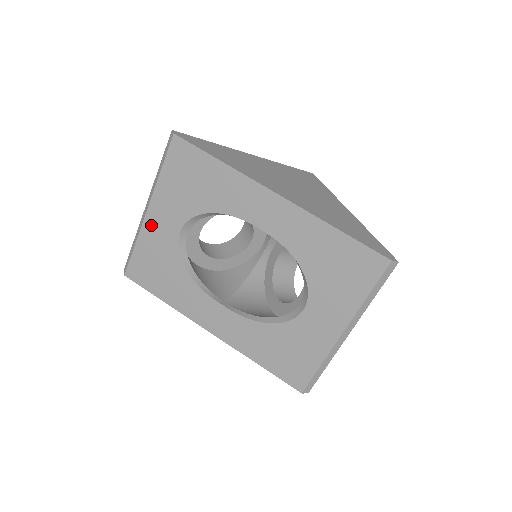
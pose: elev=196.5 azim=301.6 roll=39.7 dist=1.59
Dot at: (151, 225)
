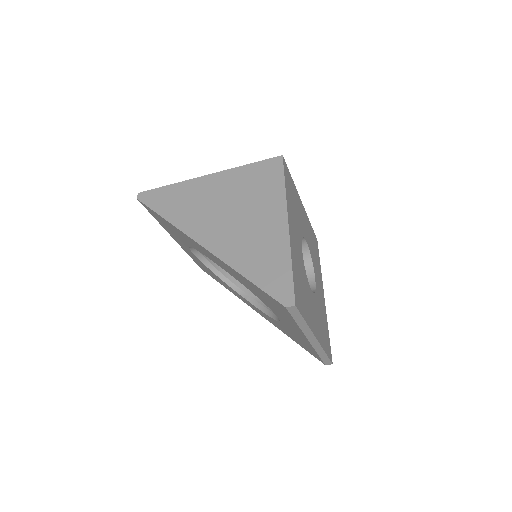
Dot at: (182, 246)
